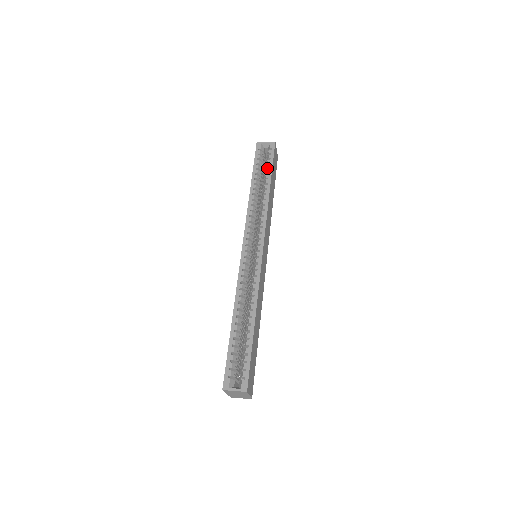
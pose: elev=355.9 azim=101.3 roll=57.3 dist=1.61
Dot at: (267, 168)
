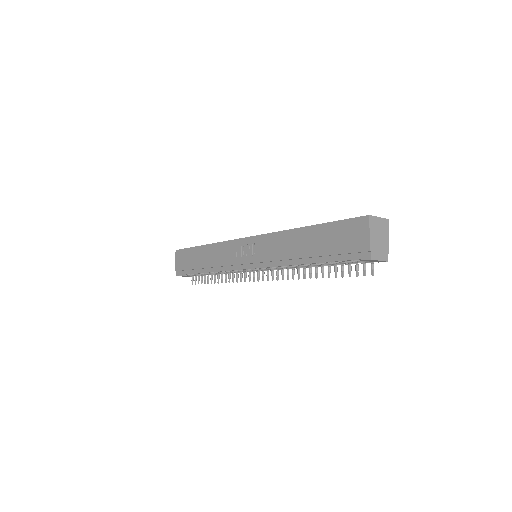
Dot at: occluded
